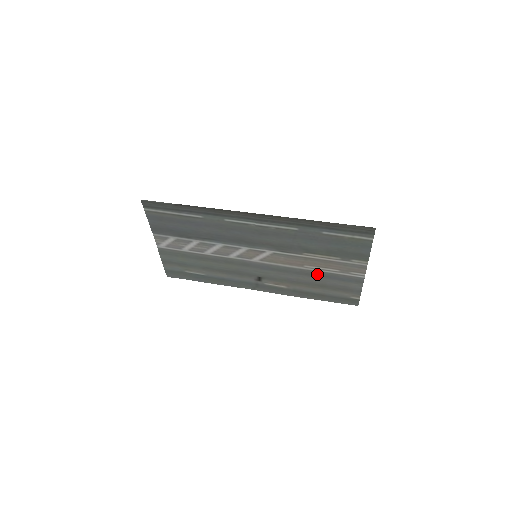
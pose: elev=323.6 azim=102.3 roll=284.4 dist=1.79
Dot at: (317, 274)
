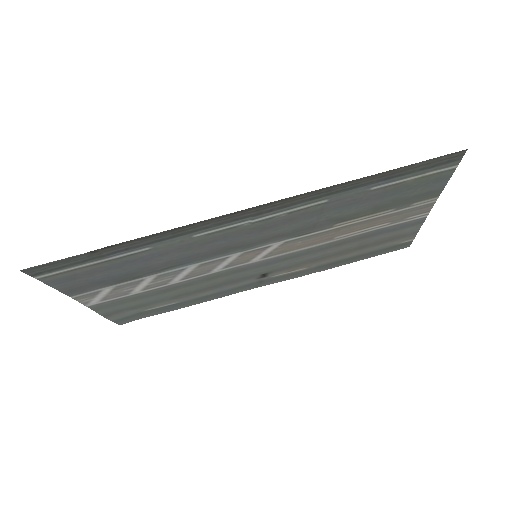
Dot at: (354, 239)
